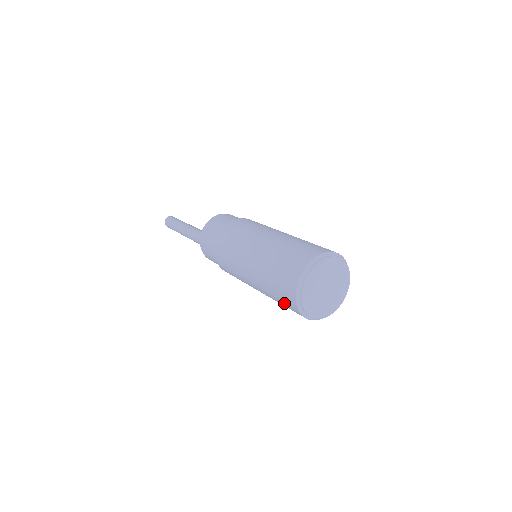
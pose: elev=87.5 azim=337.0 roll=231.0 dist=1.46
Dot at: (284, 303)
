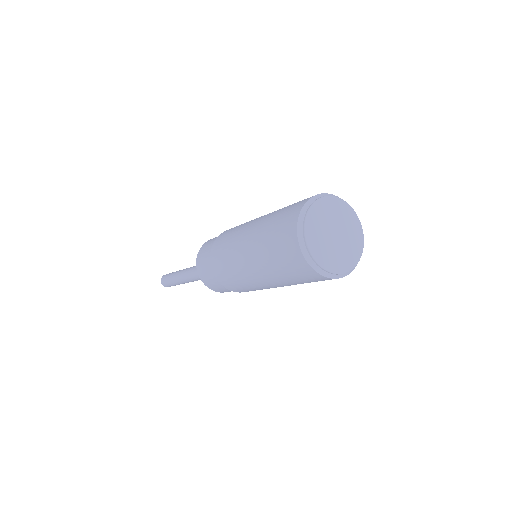
Dot at: (280, 234)
